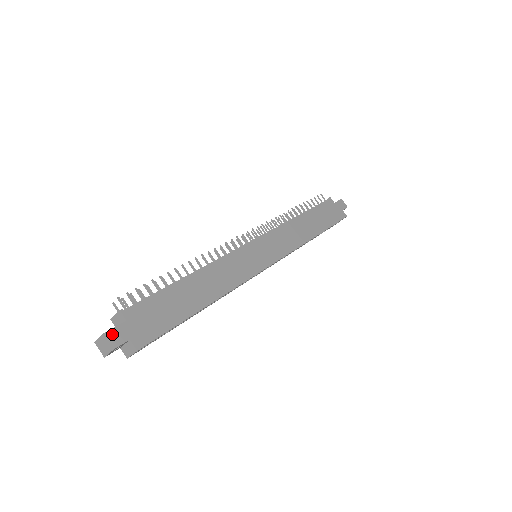
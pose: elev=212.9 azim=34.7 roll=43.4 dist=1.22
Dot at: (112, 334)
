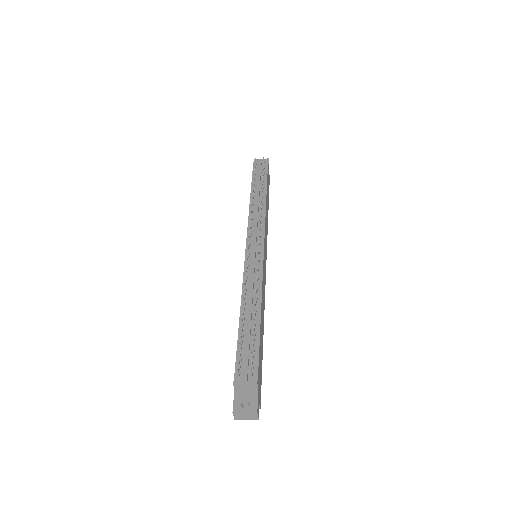
Dot at: (258, 408)
